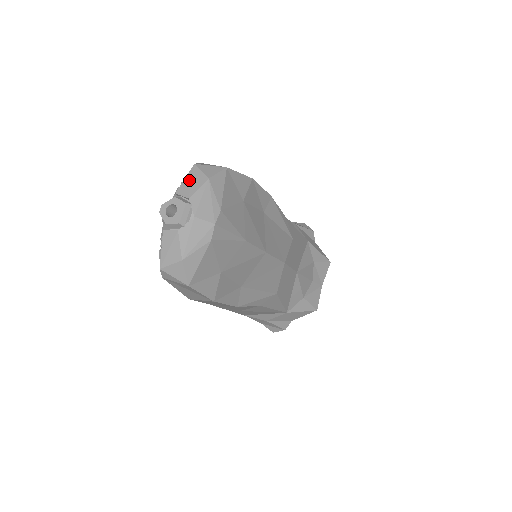
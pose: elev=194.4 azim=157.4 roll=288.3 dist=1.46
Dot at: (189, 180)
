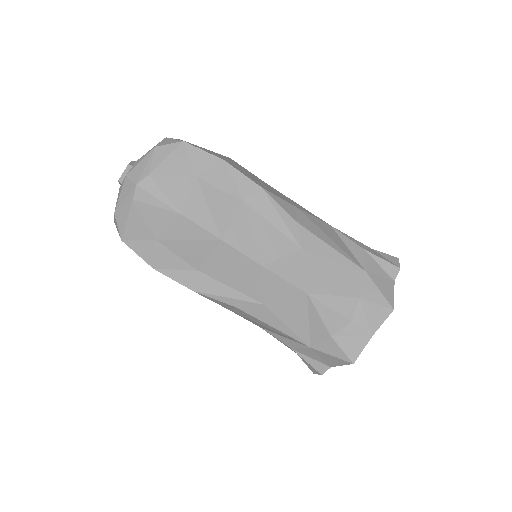
Dot at: occluded
